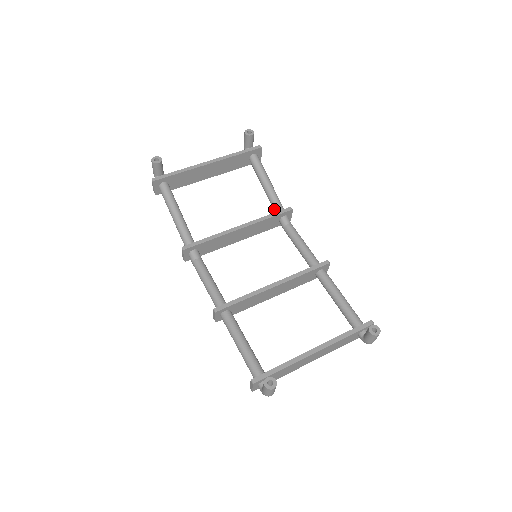
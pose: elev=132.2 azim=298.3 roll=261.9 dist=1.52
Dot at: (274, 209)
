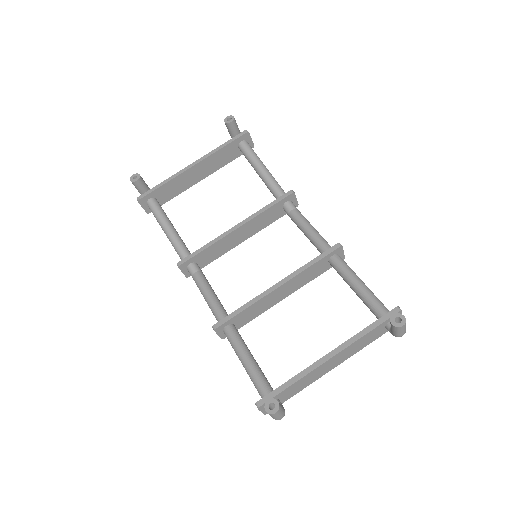
Dot at: occluded
